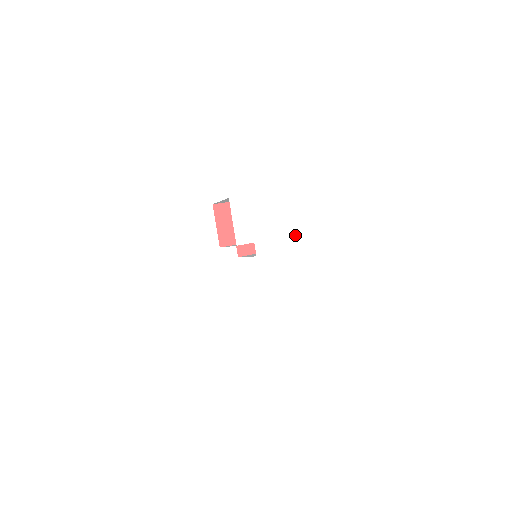
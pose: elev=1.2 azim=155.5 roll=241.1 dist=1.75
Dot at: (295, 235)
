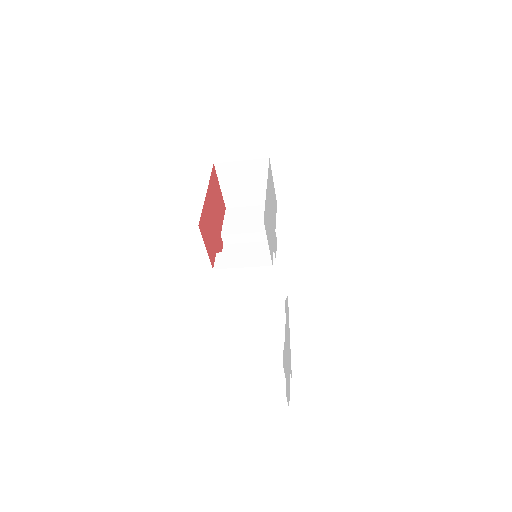
Dot at: (276, 211)
